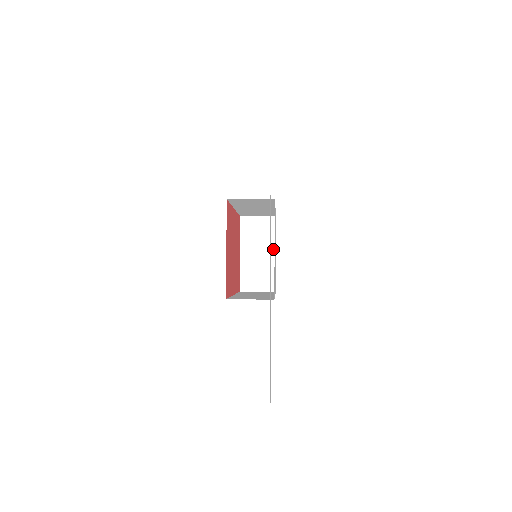
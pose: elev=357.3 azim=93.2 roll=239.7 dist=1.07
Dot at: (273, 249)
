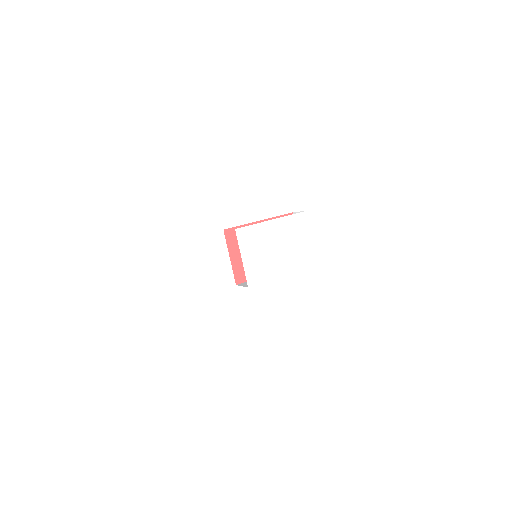
Dot at: (311, 234)
